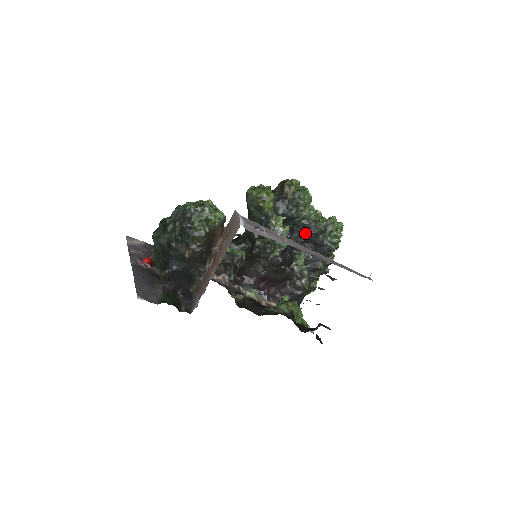
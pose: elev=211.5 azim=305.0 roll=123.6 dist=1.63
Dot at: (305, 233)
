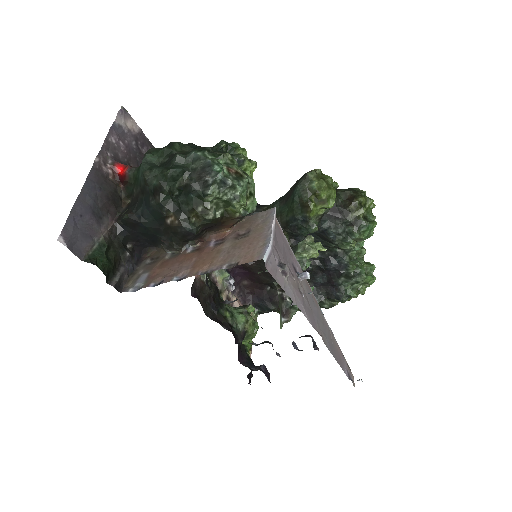
Dot at: (330, 263)
